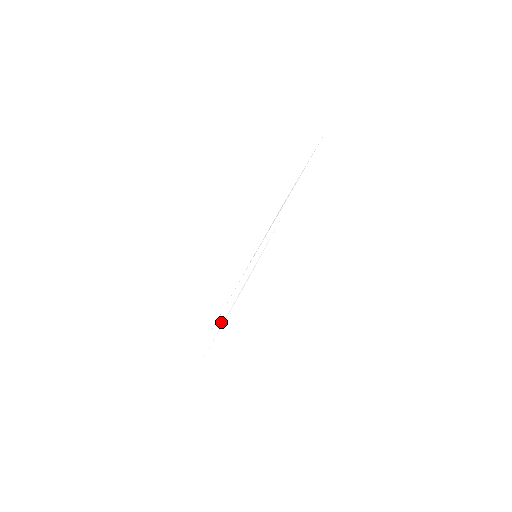
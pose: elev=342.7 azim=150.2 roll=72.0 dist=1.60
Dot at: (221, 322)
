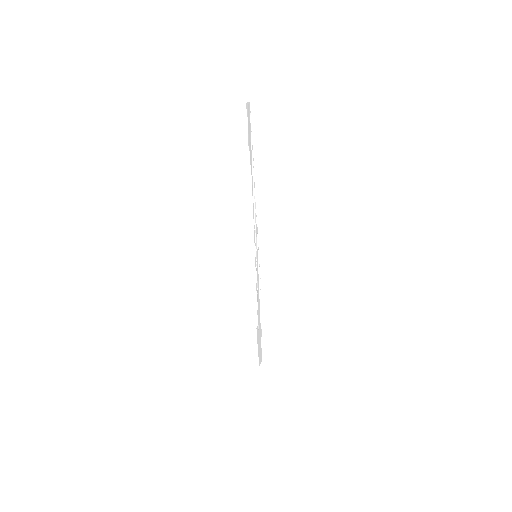
Dot at: (259, 322)
